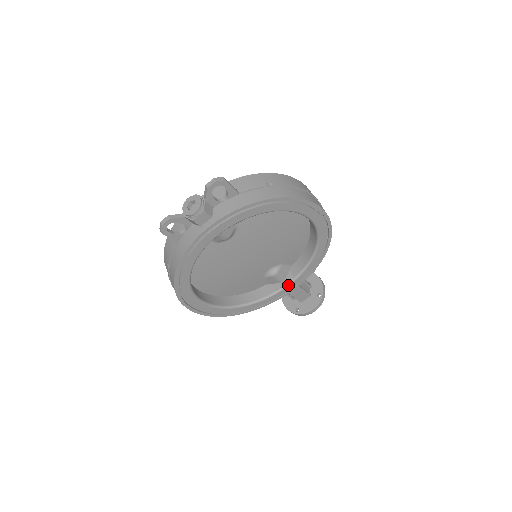
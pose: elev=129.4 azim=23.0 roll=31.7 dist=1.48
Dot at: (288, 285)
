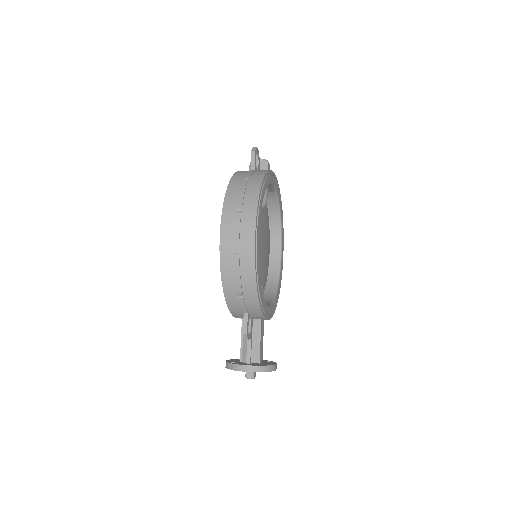
Dot at: (269, 306)
